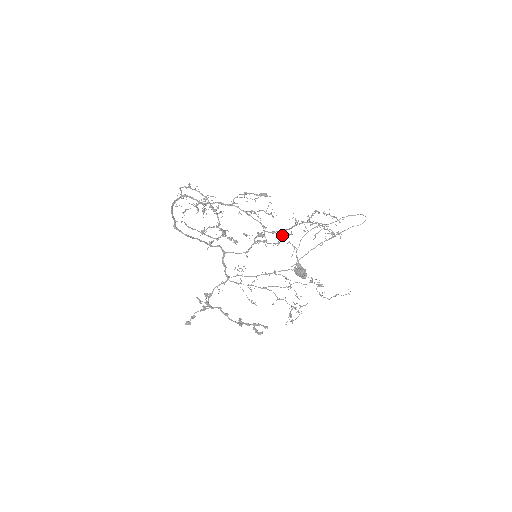
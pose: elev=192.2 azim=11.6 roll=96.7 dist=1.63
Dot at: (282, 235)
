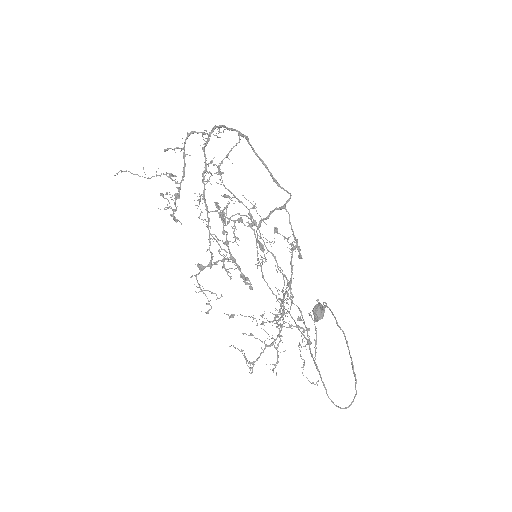
Dot at: (211, 292)
